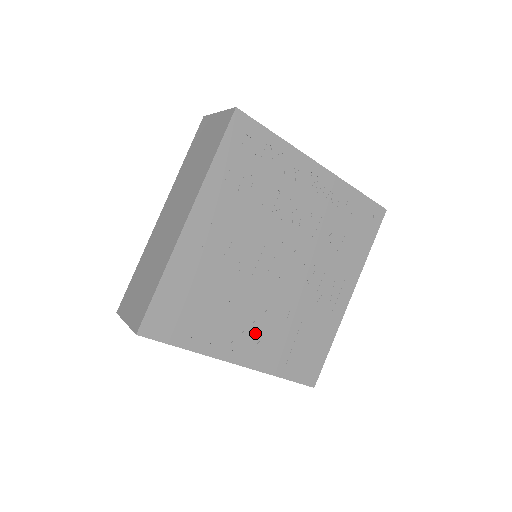
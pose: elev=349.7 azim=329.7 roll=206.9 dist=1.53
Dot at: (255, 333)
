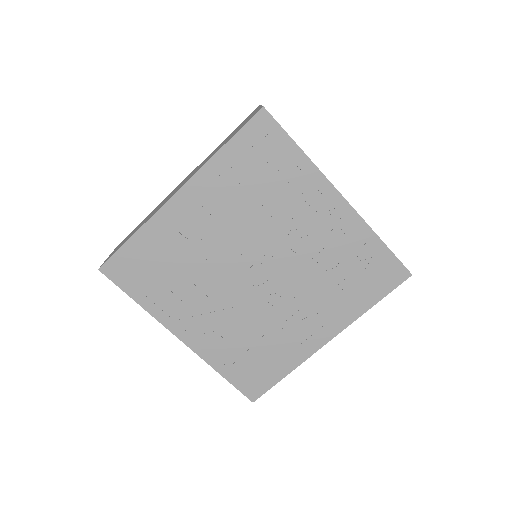
Dot at: (209, 322)
